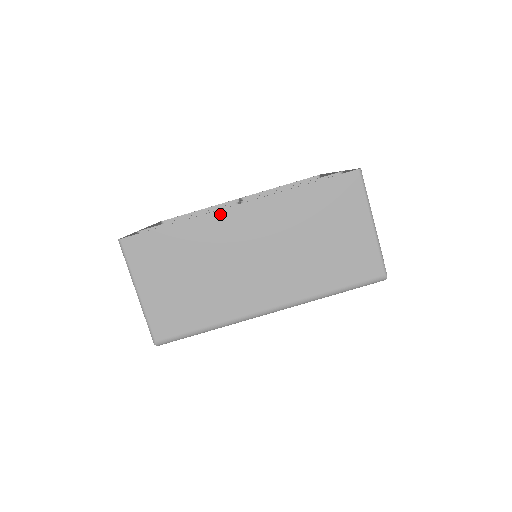
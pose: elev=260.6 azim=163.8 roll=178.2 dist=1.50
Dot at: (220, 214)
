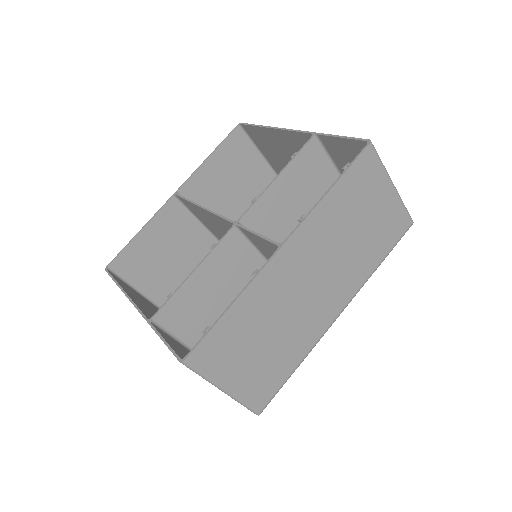
Dot at: (268, 268)
